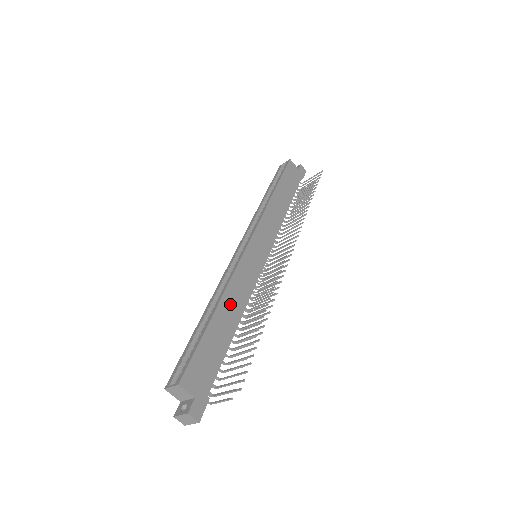
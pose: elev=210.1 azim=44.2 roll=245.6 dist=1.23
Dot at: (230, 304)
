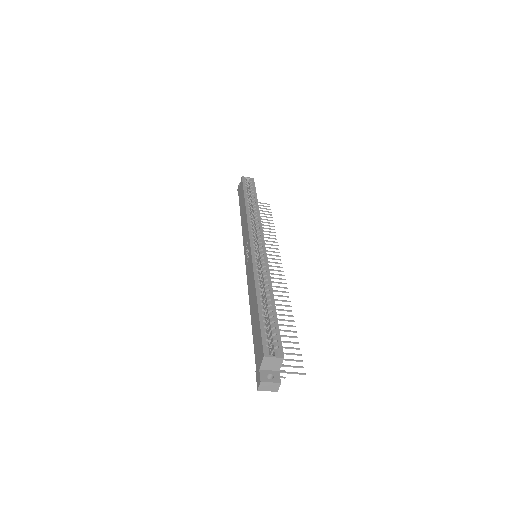
Dot at: occluded
